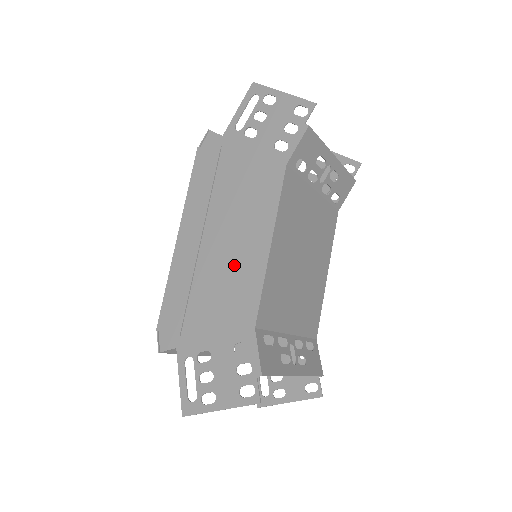
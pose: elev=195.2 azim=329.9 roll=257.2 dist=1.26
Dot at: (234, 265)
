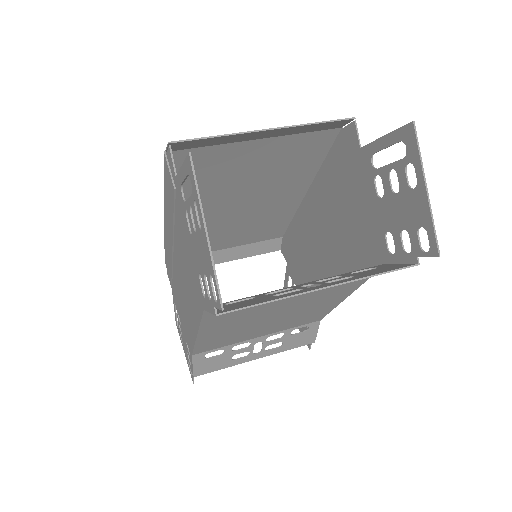
Dot at: (185, 305)
